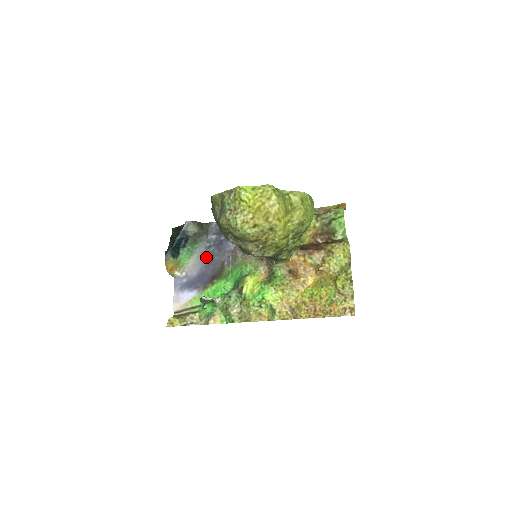
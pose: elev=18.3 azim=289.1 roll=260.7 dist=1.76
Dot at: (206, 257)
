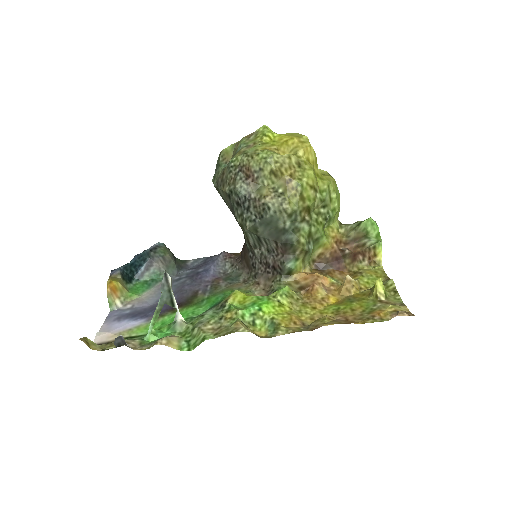
Dot at: occluded
